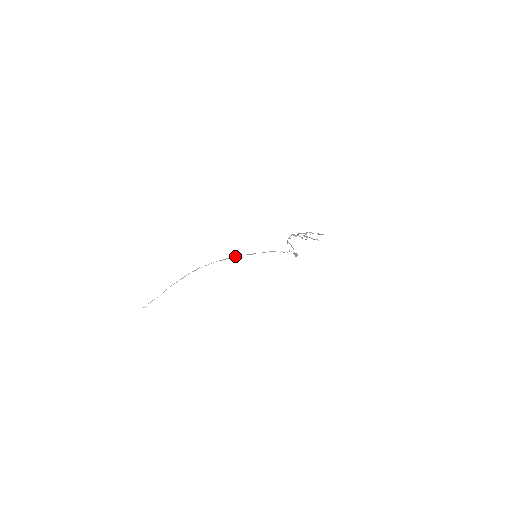
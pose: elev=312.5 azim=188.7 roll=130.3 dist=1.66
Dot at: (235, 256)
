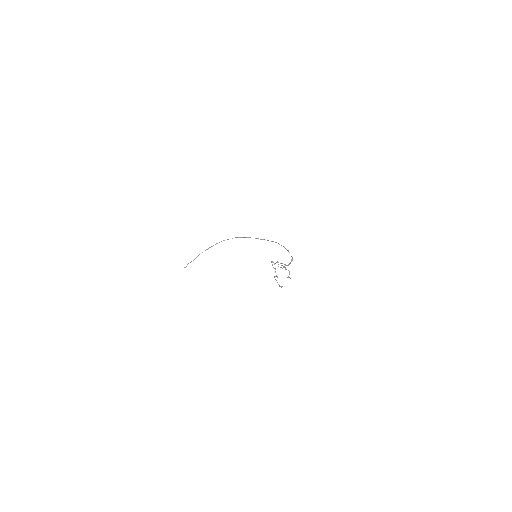
Dot at: (249, 237)
